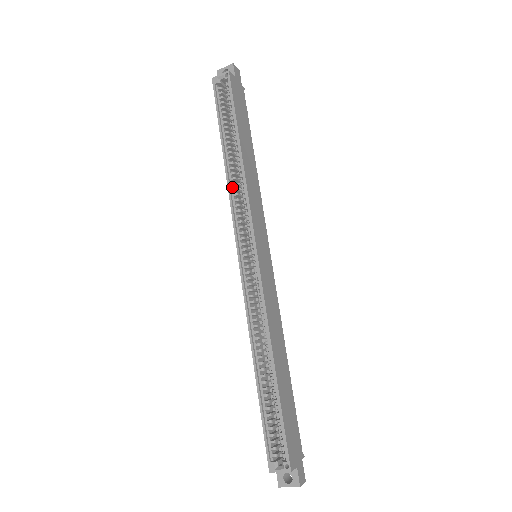
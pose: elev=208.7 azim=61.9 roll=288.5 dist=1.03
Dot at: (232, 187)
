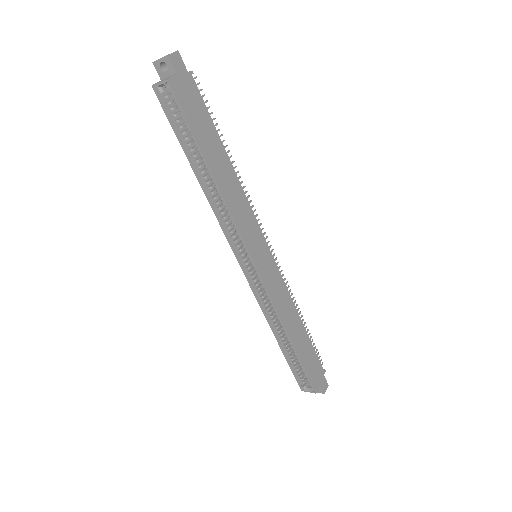
Dot at: (215, 206)
